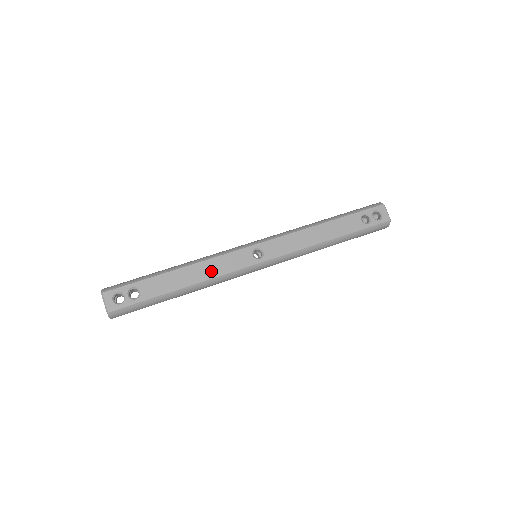
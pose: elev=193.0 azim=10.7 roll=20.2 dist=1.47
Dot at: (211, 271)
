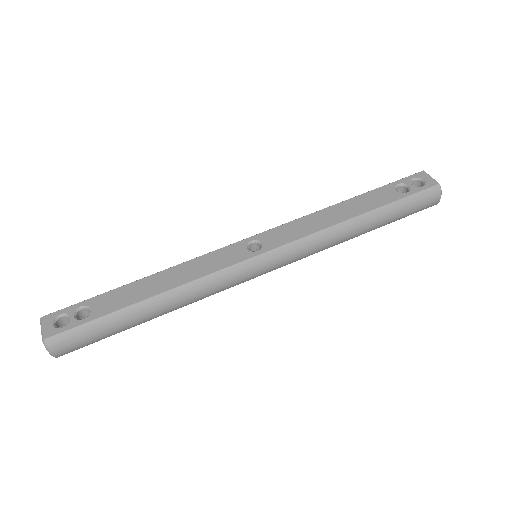
Dot at: (189, 273)
